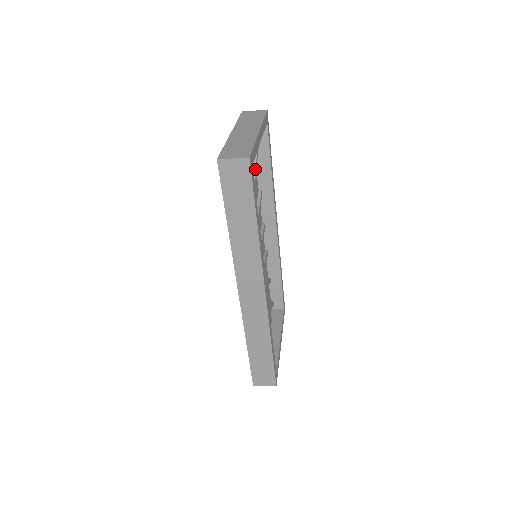
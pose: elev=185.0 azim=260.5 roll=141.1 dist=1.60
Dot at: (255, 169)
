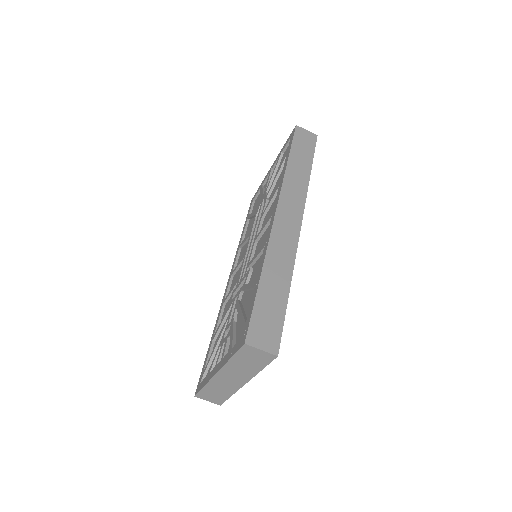
Dot at: occluded
